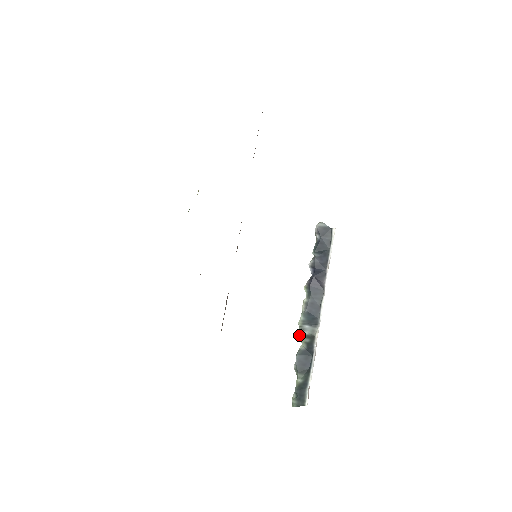
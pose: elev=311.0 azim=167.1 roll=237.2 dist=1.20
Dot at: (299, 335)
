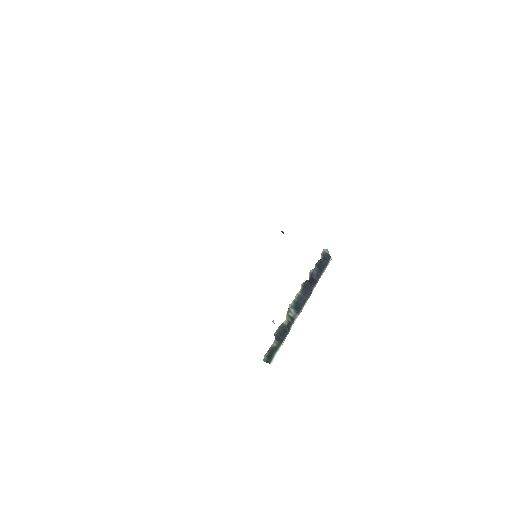
Dot at: occluded
